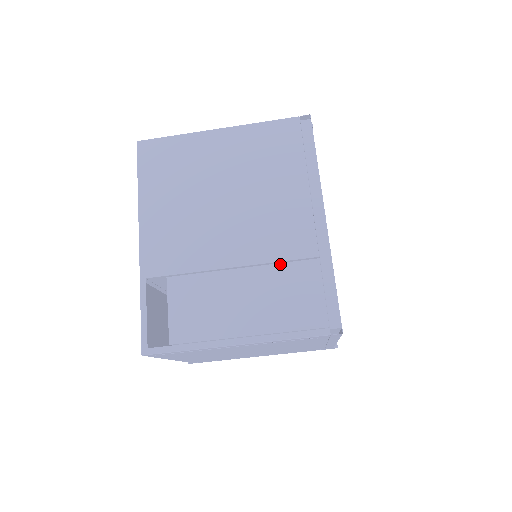
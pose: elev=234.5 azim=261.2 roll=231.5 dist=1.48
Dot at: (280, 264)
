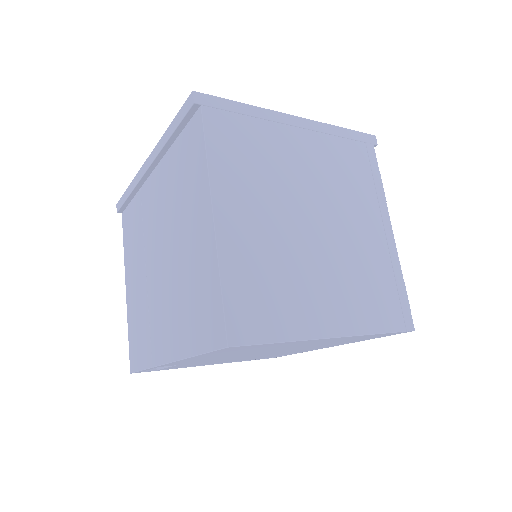
Dot at: occluded
